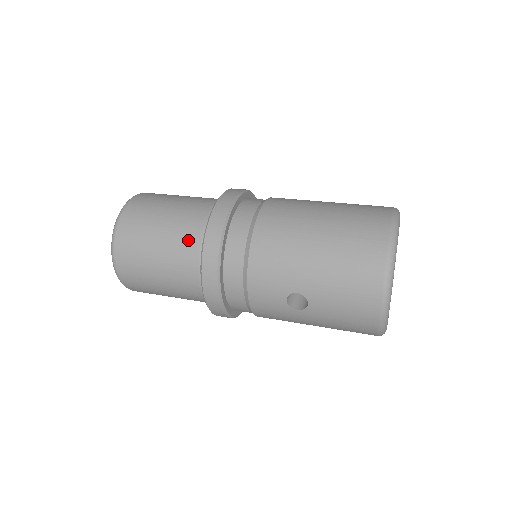
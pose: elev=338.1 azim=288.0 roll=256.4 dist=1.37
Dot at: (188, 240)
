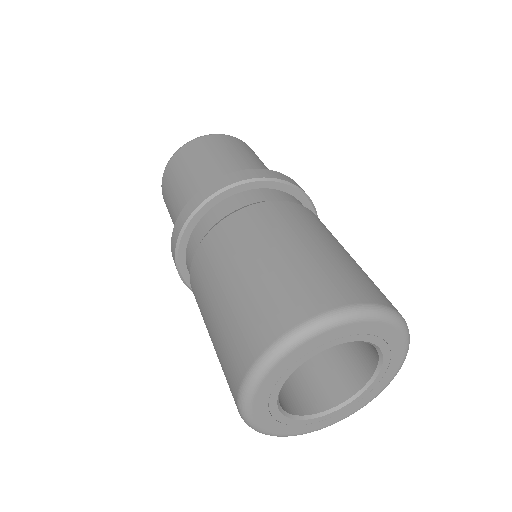
Dot at: occluded
